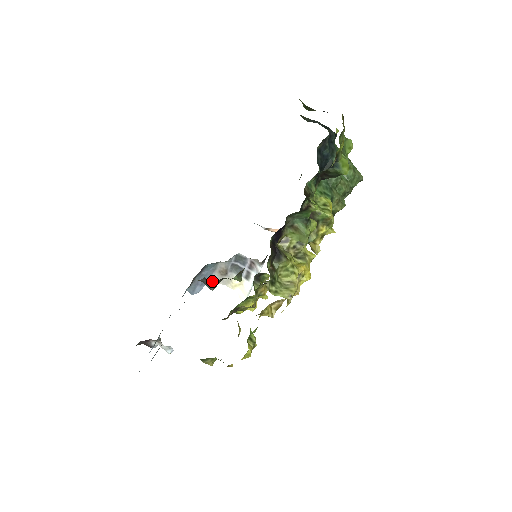
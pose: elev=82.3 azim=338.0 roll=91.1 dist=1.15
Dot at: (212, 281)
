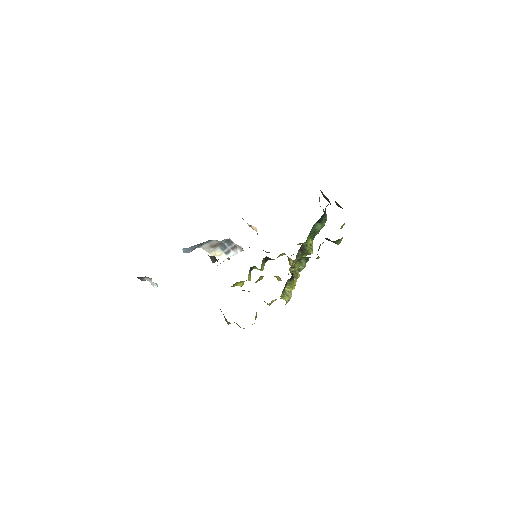
Dot at: occluded
